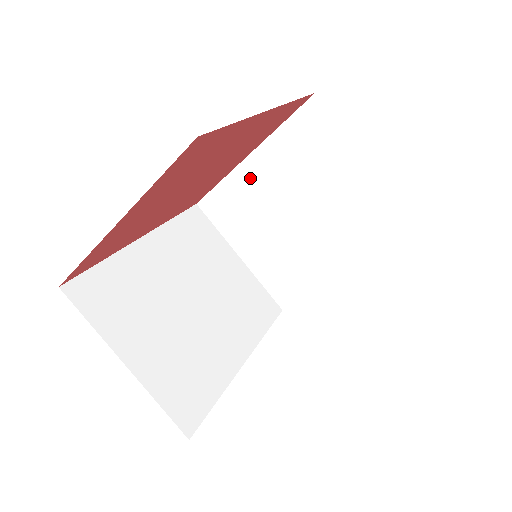
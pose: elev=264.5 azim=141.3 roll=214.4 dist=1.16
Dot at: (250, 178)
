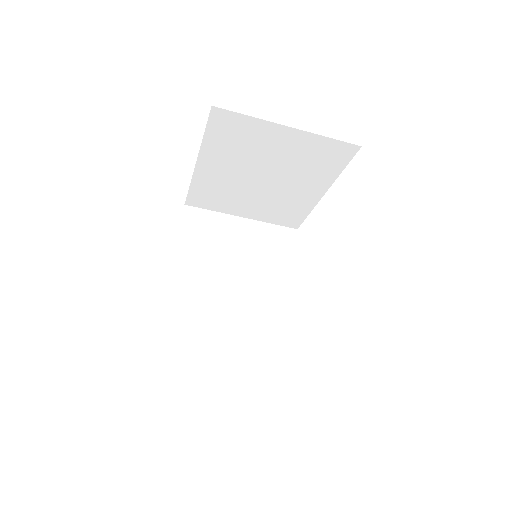
Dot at: (209, 175)
